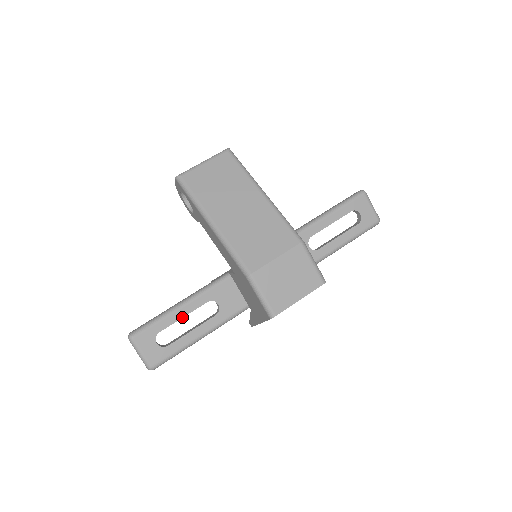
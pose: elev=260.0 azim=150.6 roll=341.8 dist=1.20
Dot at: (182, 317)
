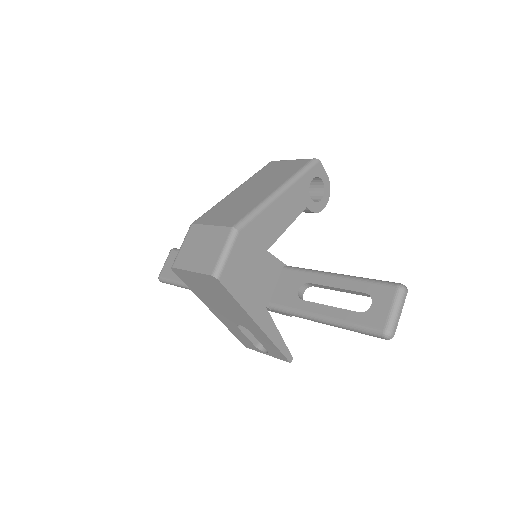
Dot at: occluded
